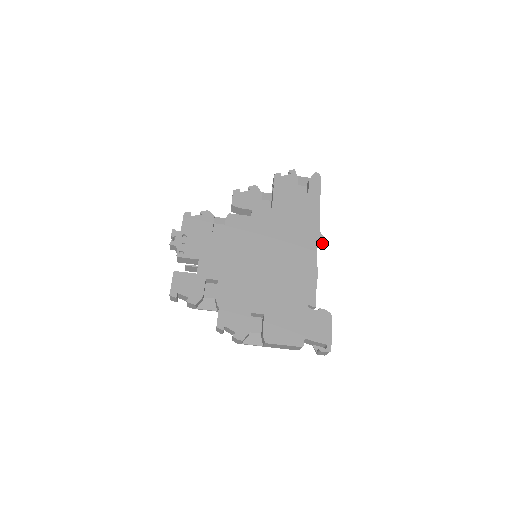
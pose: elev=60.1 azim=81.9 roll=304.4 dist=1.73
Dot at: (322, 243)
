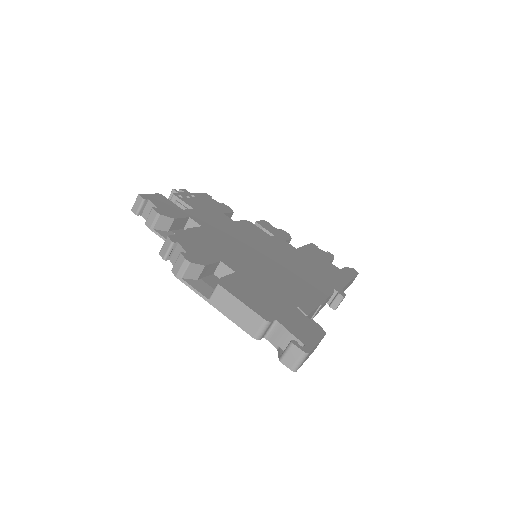
Dot at: (340, 297)
